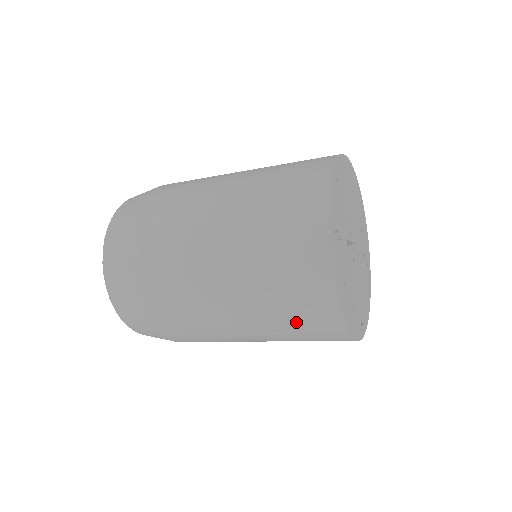
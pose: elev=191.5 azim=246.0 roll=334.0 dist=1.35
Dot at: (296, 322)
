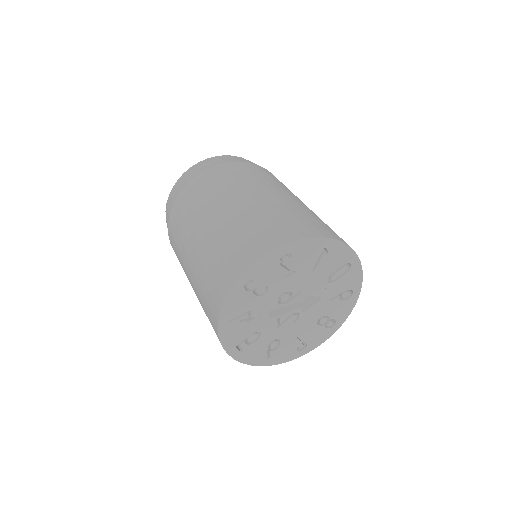
Dot at: occluded
